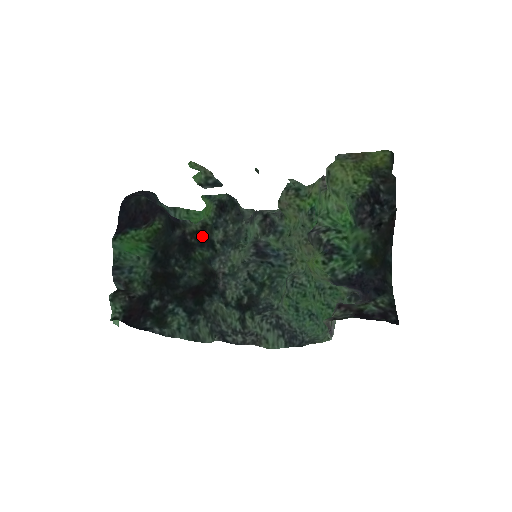
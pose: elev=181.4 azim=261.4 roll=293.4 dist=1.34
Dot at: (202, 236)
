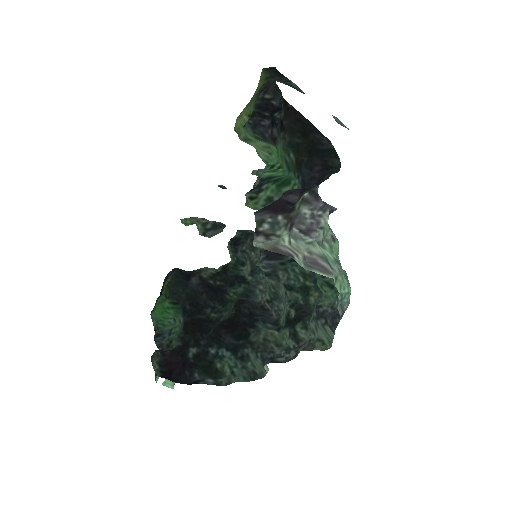
Dot at: (227, 276)
